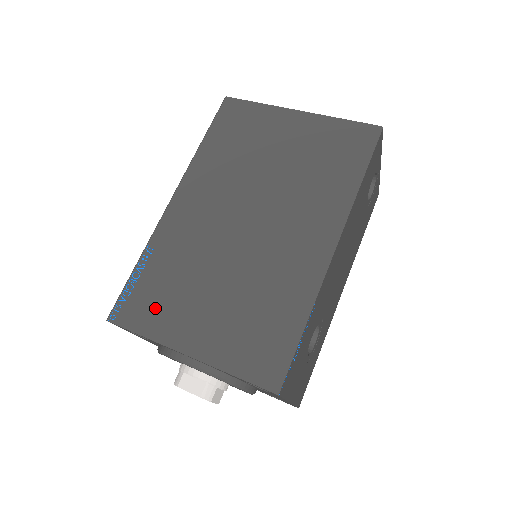
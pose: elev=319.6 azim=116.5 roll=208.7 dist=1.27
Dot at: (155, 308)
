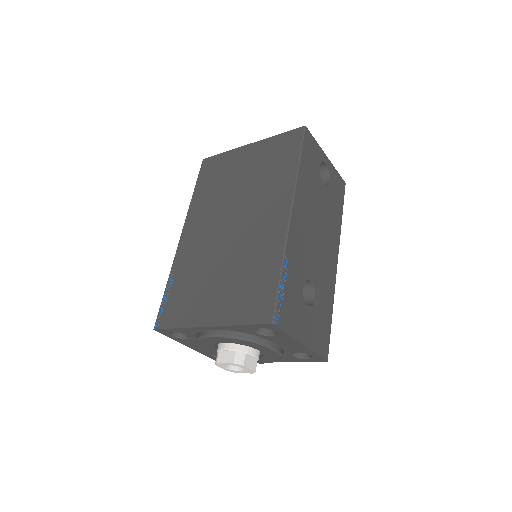
Dot at: (182, 307)
